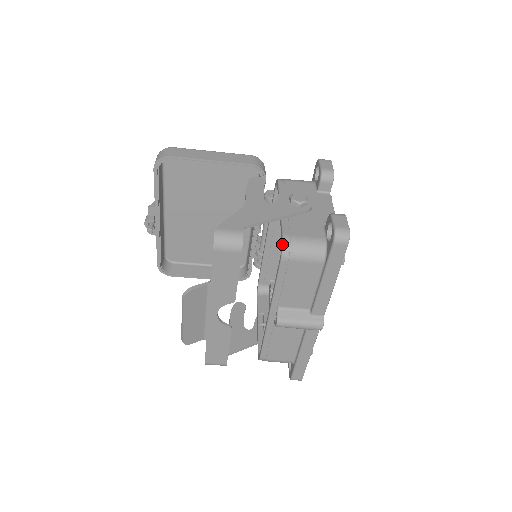
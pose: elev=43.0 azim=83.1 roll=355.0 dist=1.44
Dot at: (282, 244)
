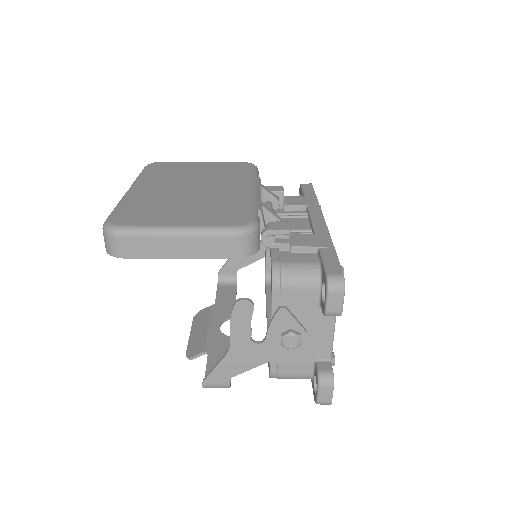
Dot at: (269, 377)
